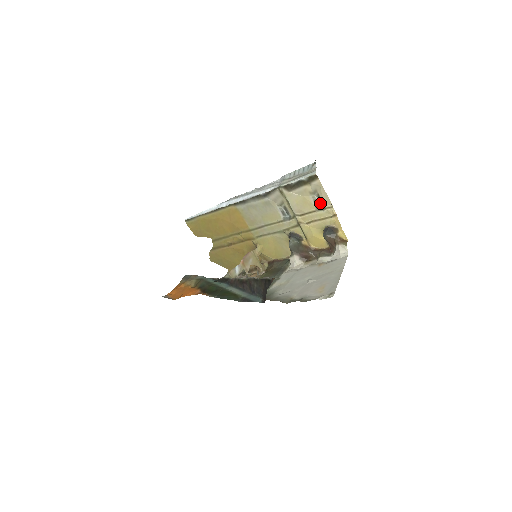
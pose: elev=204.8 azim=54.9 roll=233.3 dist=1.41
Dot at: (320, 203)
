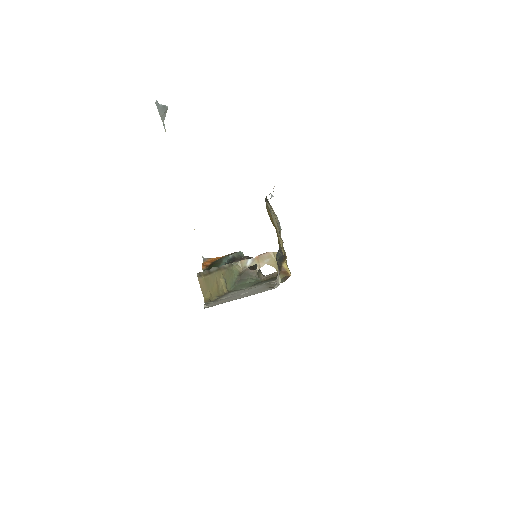
Dot at: occluded
